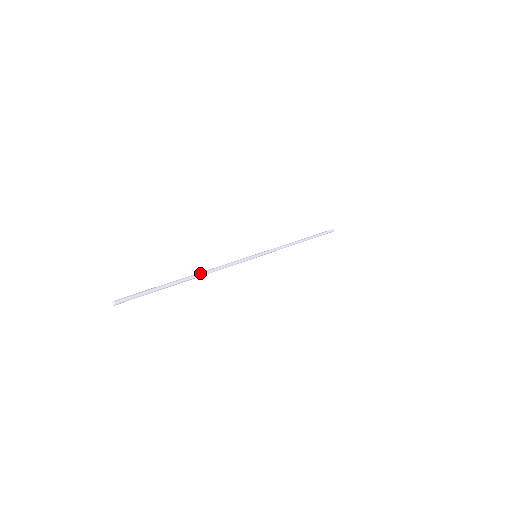
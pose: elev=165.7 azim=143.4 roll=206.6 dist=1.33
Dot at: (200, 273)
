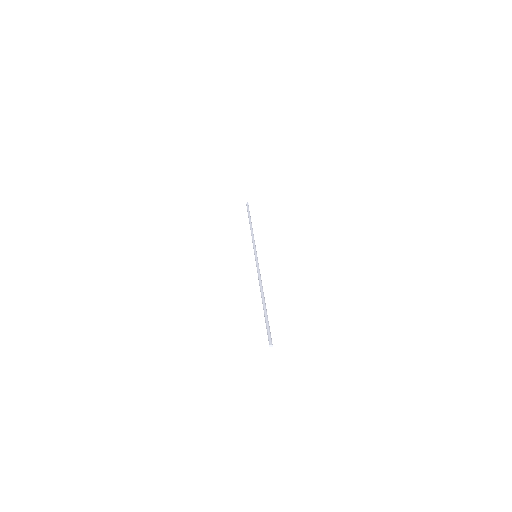
Dot at: (261, 292)
